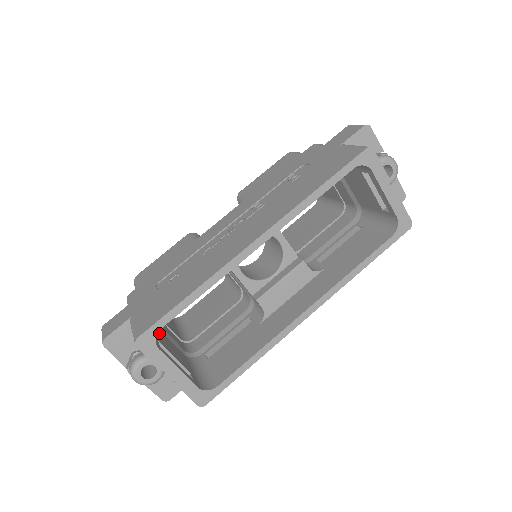
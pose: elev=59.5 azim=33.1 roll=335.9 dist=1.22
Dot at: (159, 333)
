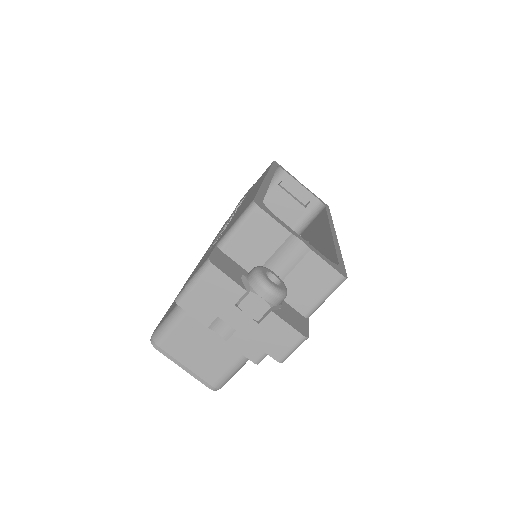
Dot at: occluded
